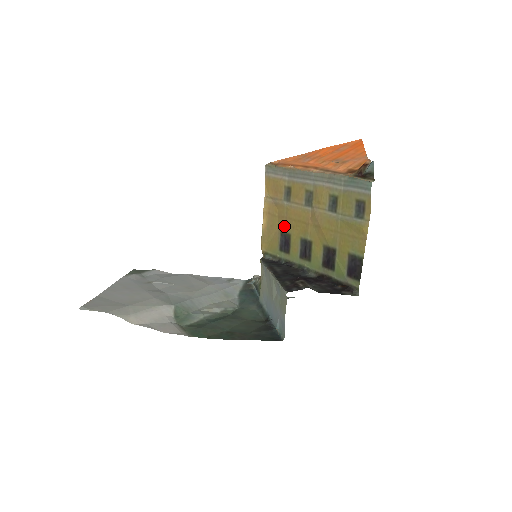
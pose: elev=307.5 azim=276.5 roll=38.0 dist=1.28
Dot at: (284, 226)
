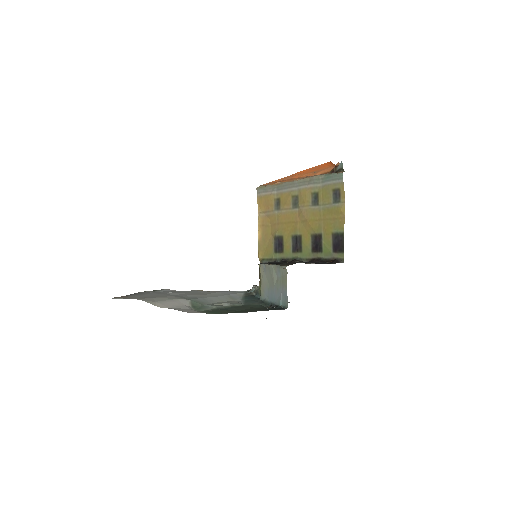
Dot at: (277, 231)
